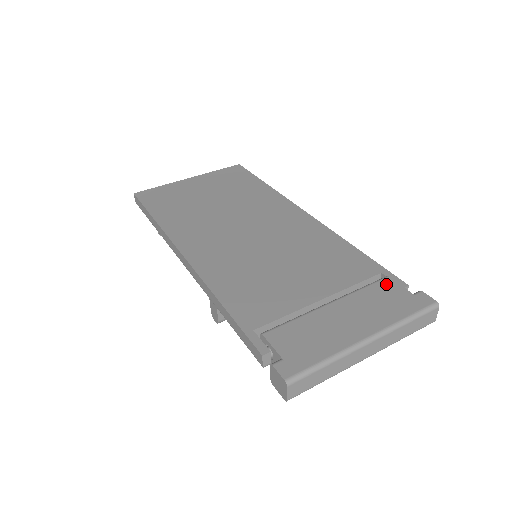
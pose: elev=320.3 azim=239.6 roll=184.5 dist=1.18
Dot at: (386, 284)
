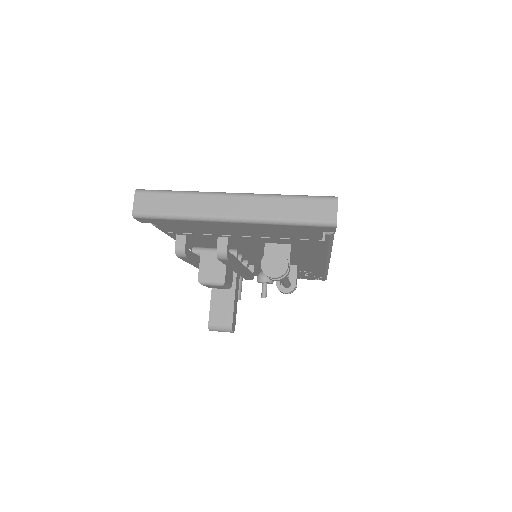
Dot at: occluded
